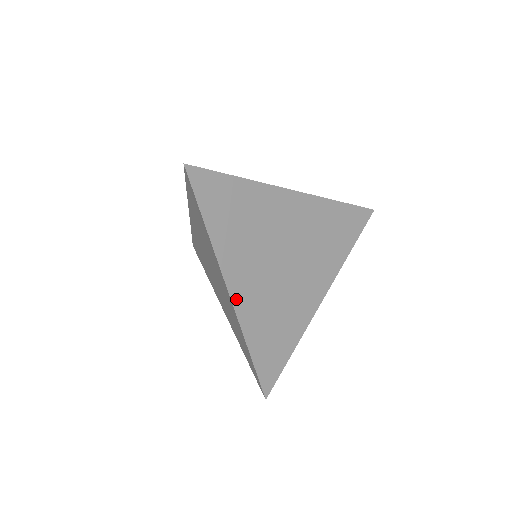
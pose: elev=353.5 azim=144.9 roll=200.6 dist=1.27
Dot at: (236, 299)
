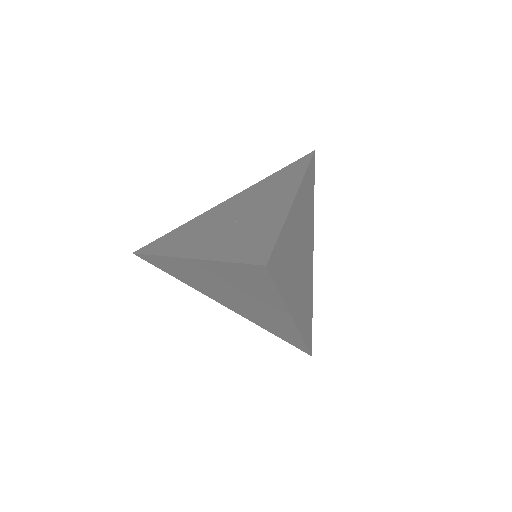
Dot at: (297, 320)
